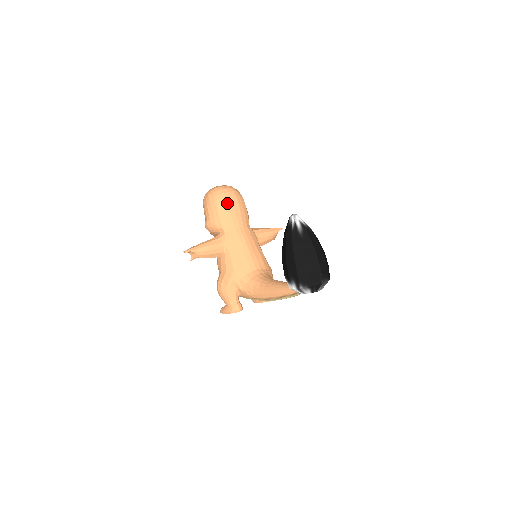
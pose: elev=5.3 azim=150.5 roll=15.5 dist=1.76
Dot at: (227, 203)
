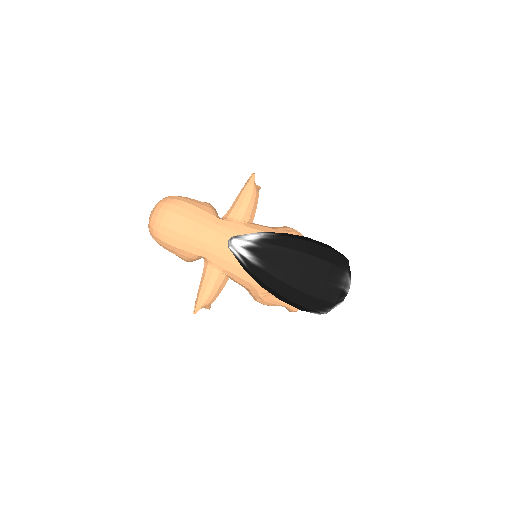
Dot at: (174, 232)
